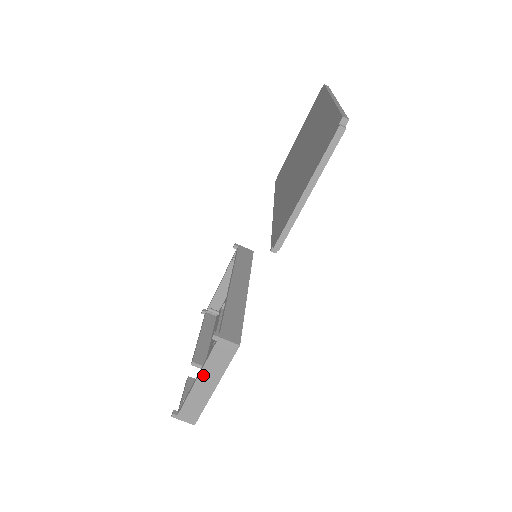
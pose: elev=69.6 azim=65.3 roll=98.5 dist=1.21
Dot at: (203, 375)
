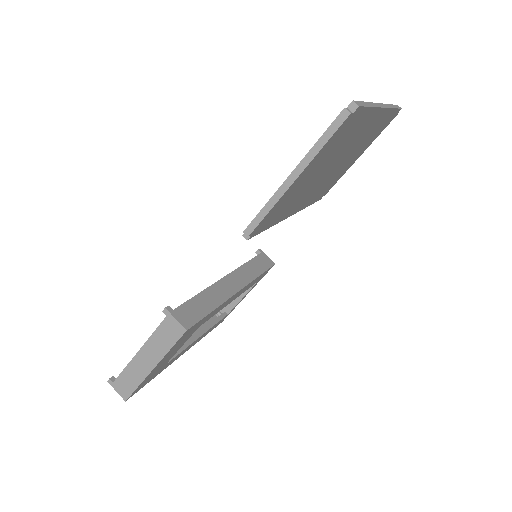
Dot at: (145, 349)
